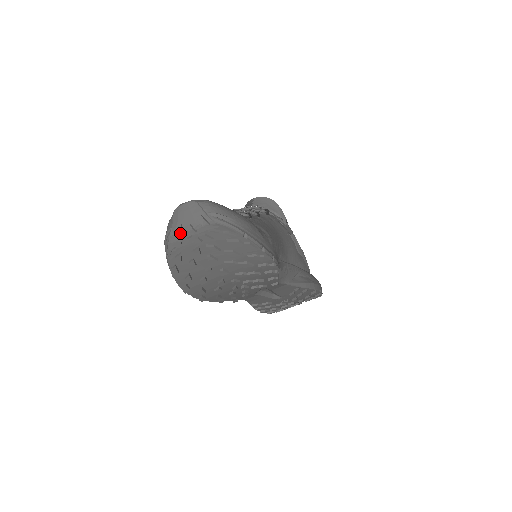
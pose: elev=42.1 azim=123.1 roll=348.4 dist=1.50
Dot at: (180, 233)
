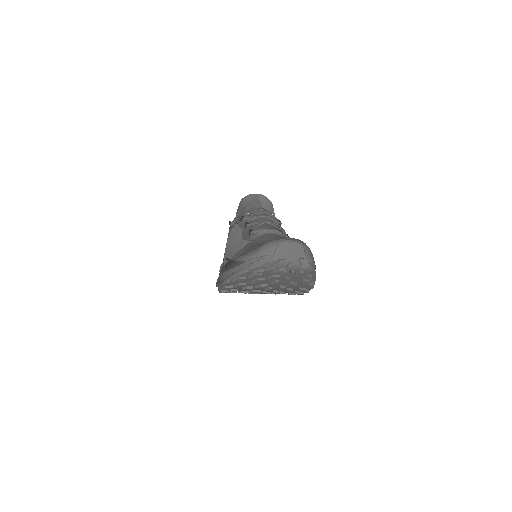
Dot at: (277, 264)
